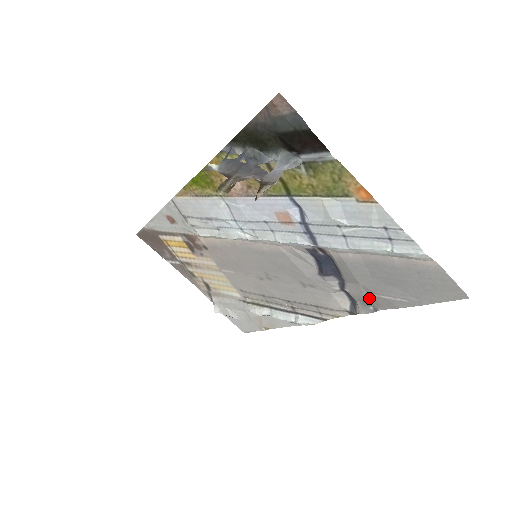
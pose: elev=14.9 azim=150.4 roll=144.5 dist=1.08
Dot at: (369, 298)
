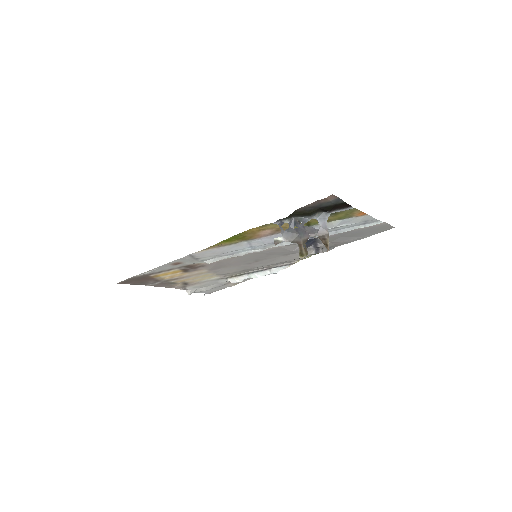
Dot at: (333, 245)
